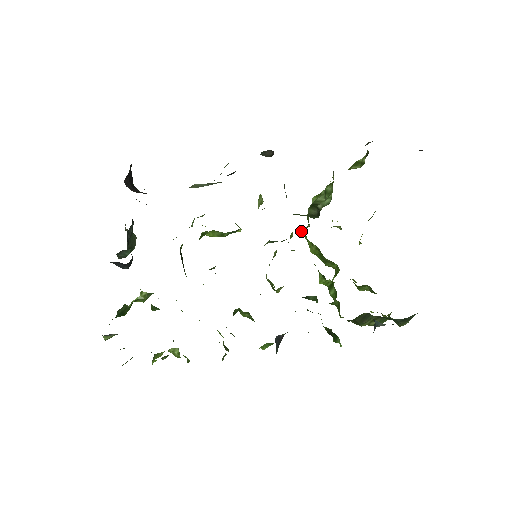
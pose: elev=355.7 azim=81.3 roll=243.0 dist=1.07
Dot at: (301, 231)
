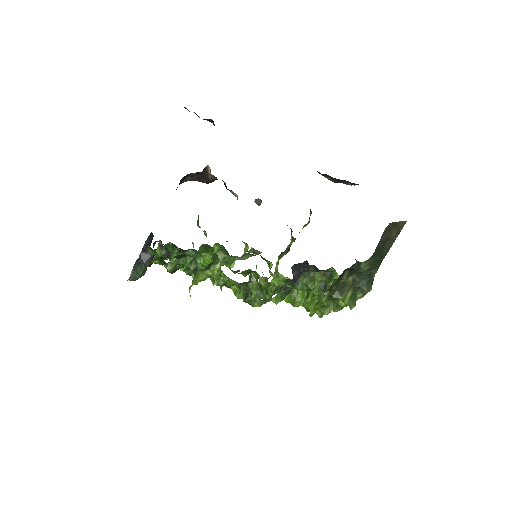
Dot at: occluded
